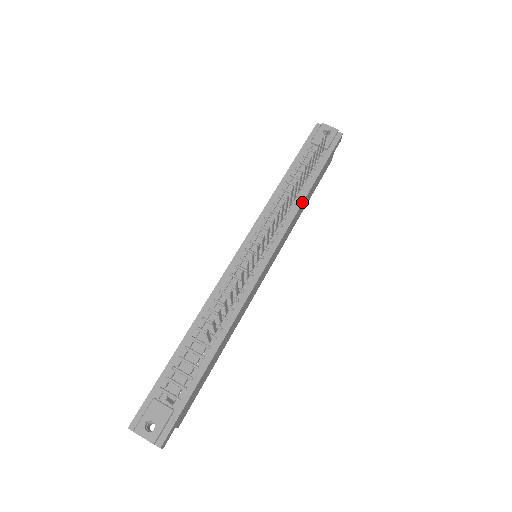
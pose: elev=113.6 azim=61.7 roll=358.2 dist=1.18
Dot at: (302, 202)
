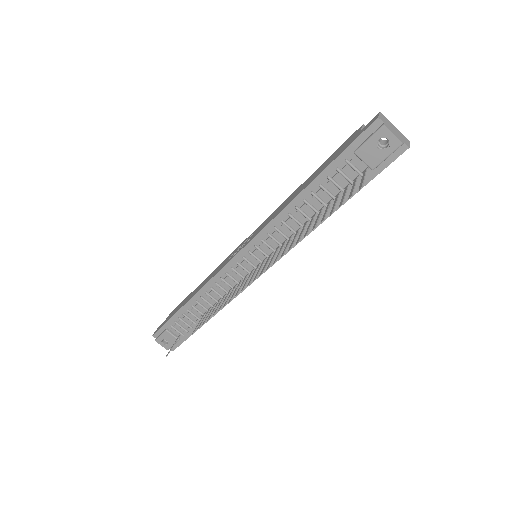
Dot at: occluded
